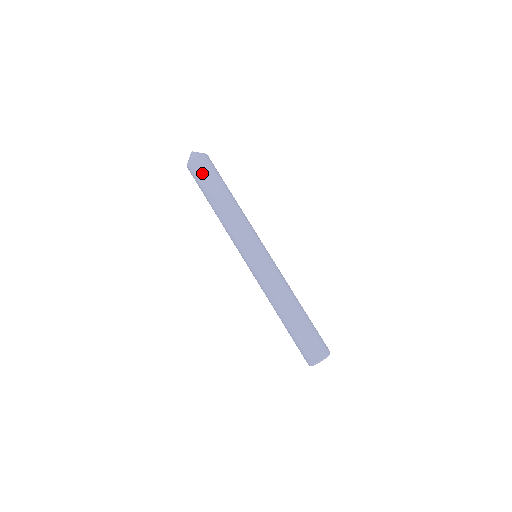
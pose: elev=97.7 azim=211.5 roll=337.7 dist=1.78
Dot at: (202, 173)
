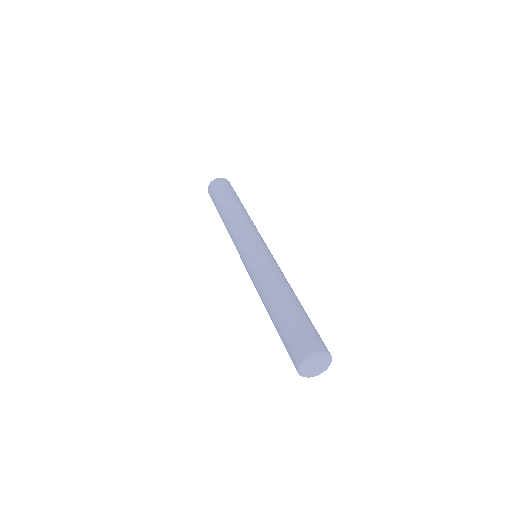
Dot at: (215, 191)
